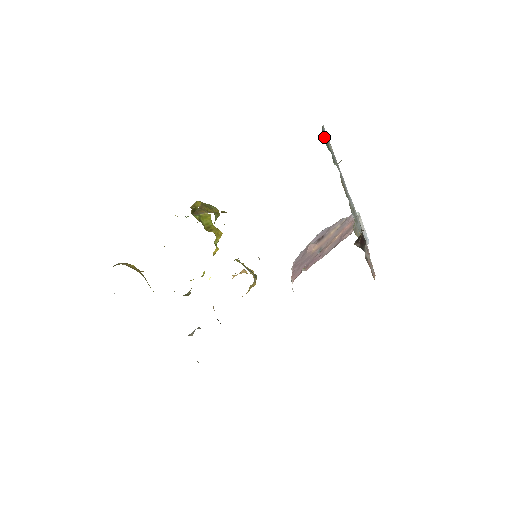
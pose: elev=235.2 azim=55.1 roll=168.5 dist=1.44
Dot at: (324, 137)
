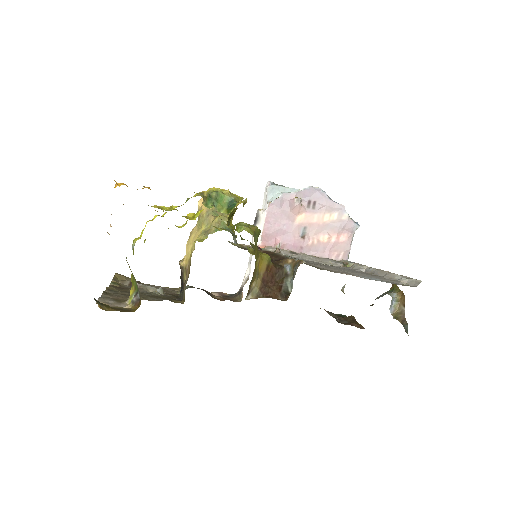
Dot at: occluded
